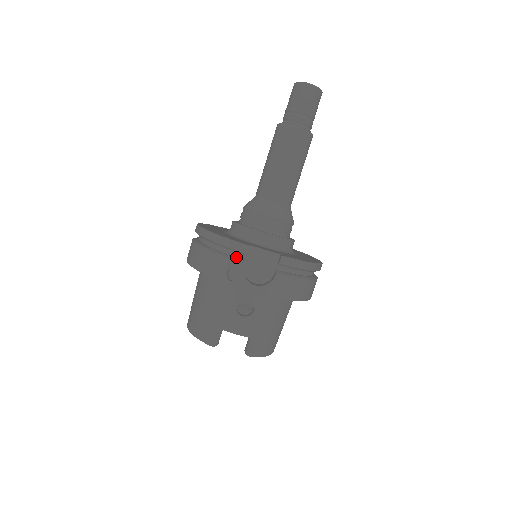
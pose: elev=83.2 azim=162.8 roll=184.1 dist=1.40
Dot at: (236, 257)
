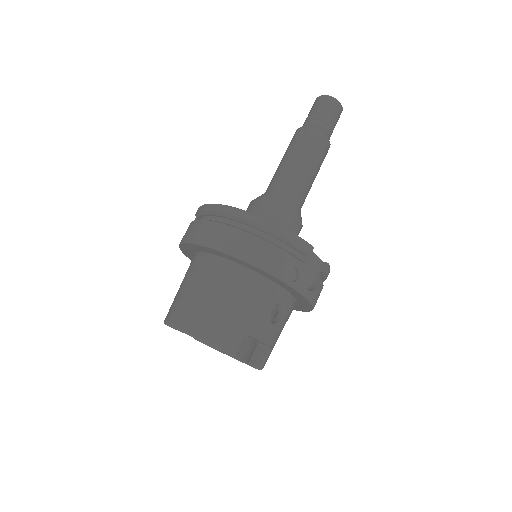
Dot at: (295, 256)
